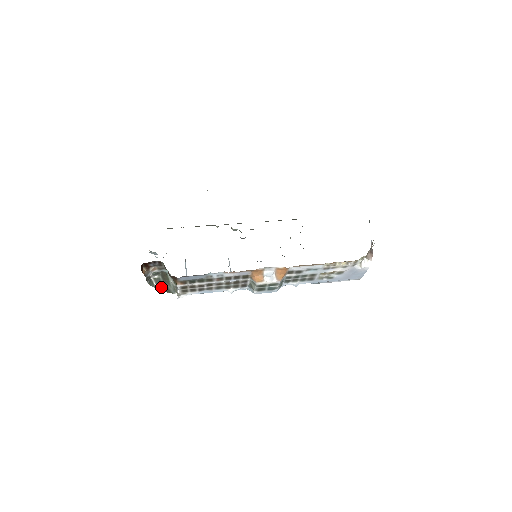
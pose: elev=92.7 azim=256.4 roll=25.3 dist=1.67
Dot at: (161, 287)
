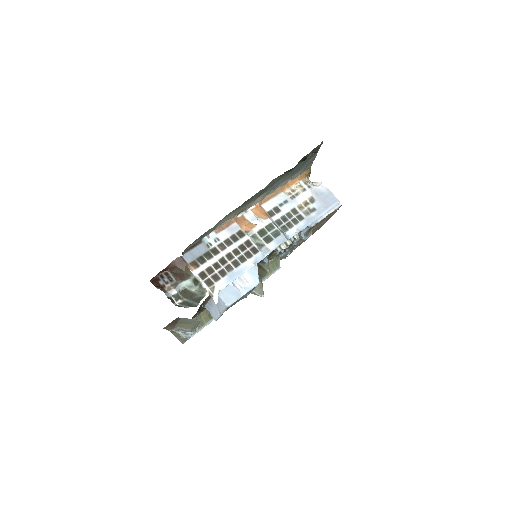
Dot at: (192, 305)
